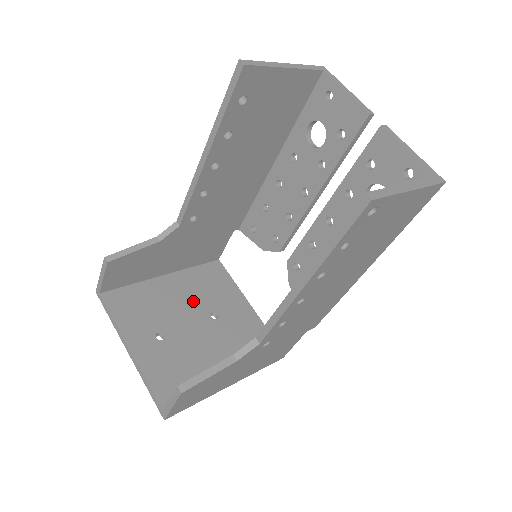
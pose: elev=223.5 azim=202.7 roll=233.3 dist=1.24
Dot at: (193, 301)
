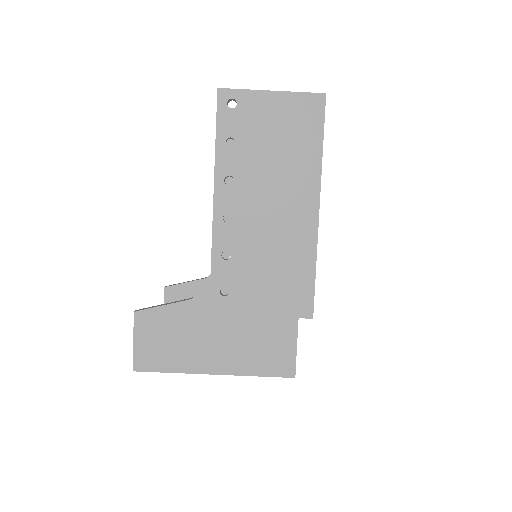
Dot at: occluded
